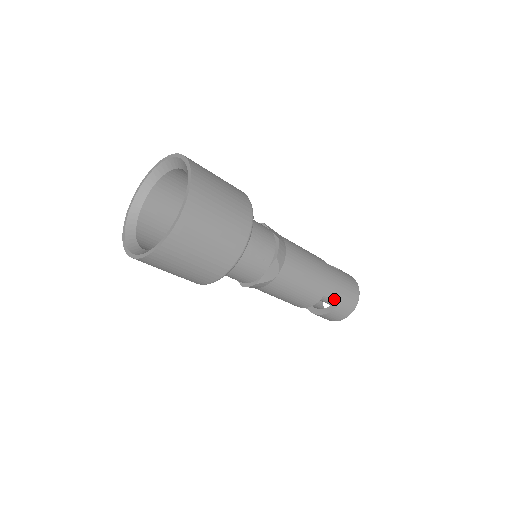
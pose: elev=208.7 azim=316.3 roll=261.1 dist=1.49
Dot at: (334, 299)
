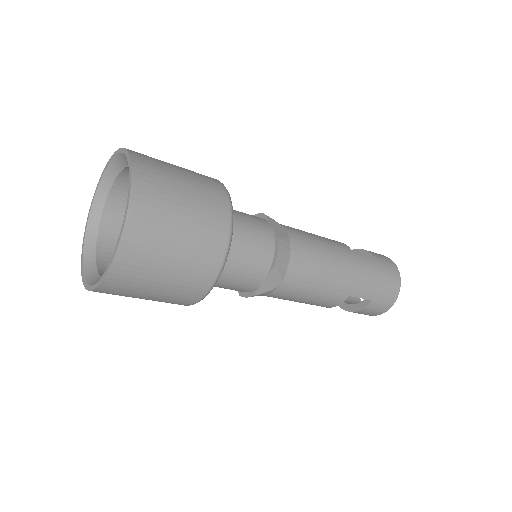
Dot at: (364, 297)
